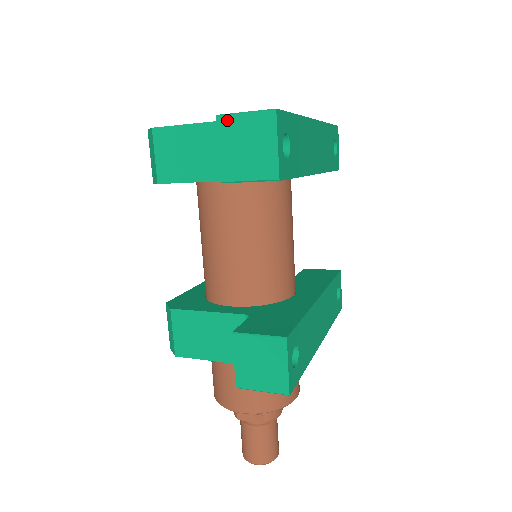
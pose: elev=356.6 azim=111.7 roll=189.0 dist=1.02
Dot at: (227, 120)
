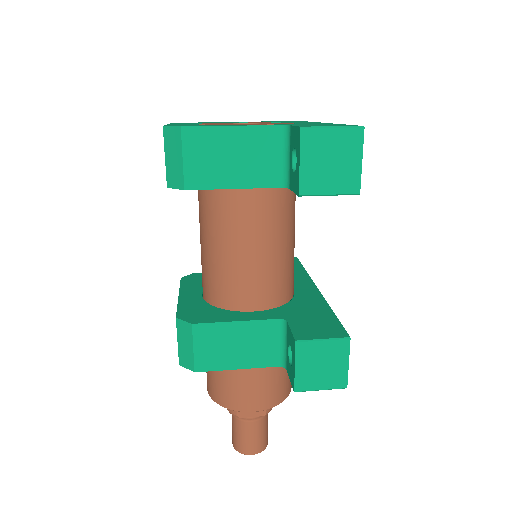
Dot at: (312, 133)
